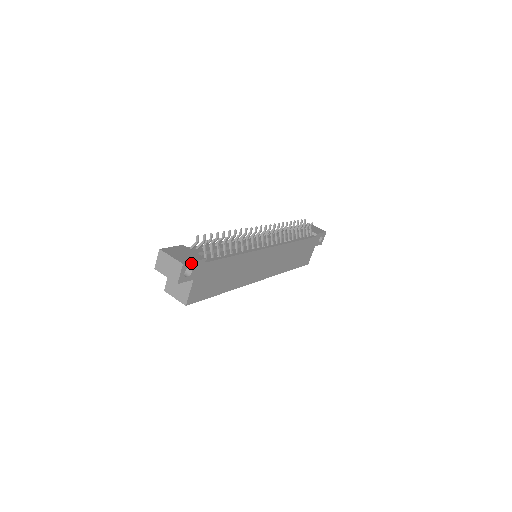
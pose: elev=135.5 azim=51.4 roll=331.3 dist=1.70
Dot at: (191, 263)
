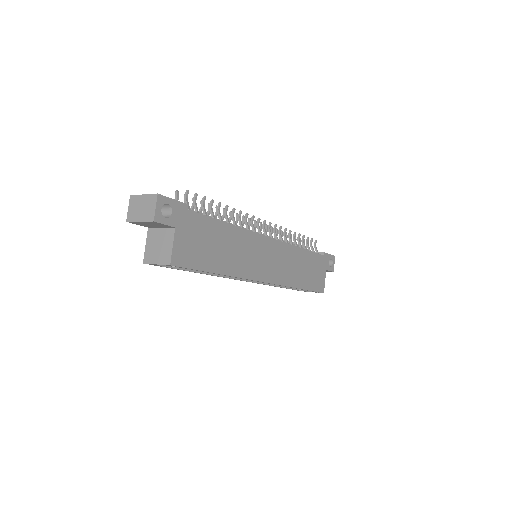
Dot at: (169, 199)
